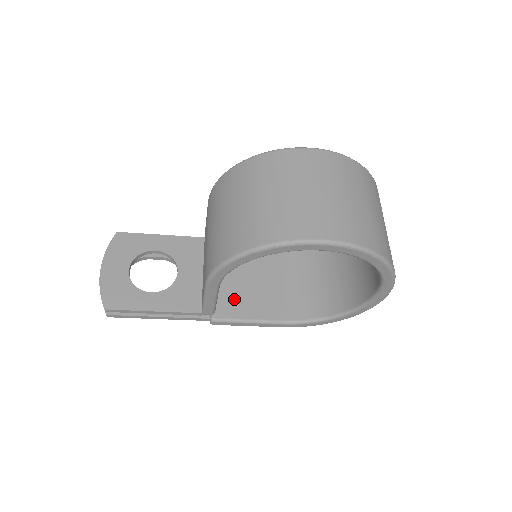
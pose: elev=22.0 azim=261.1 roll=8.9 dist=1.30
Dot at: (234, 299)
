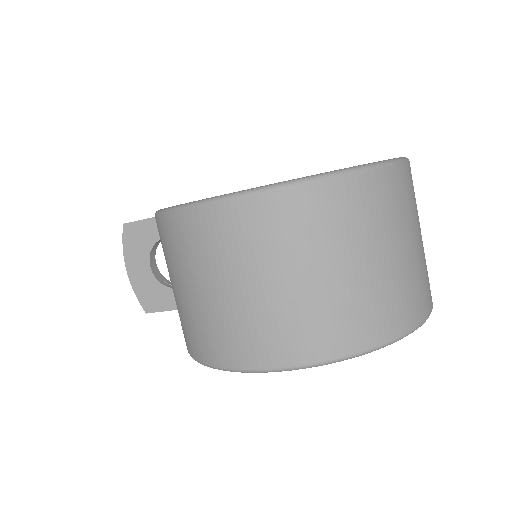
Dot at: occluded
